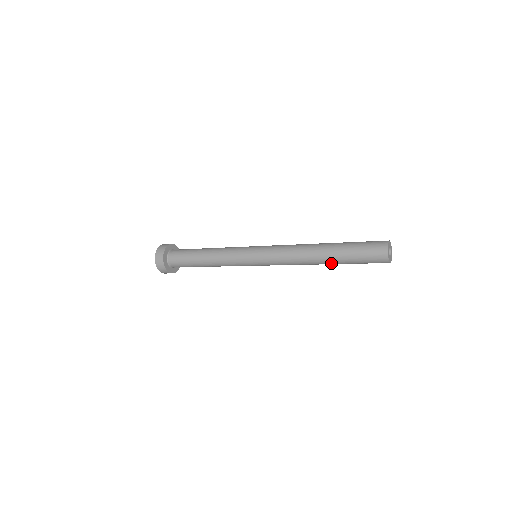
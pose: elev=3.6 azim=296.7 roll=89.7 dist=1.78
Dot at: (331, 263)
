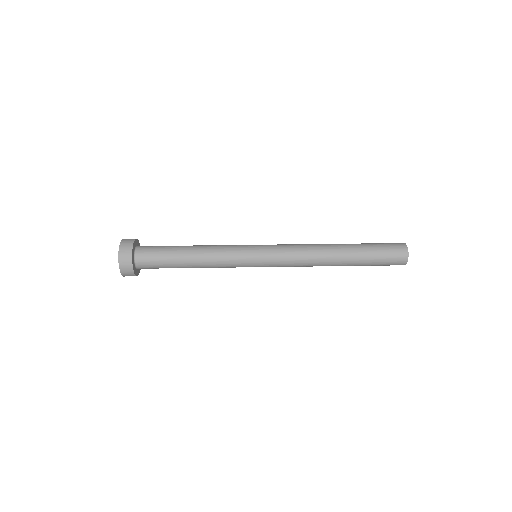
Dot at: occluded
